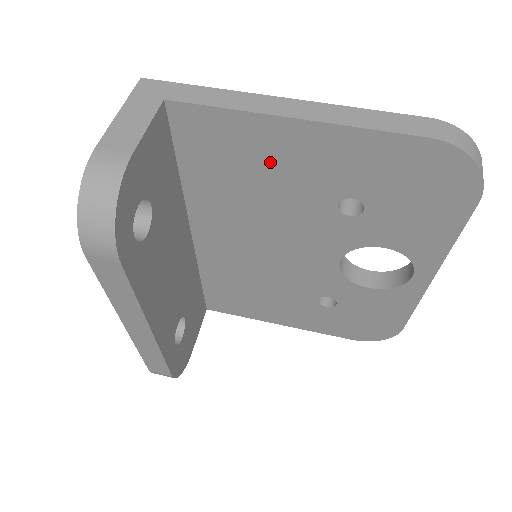
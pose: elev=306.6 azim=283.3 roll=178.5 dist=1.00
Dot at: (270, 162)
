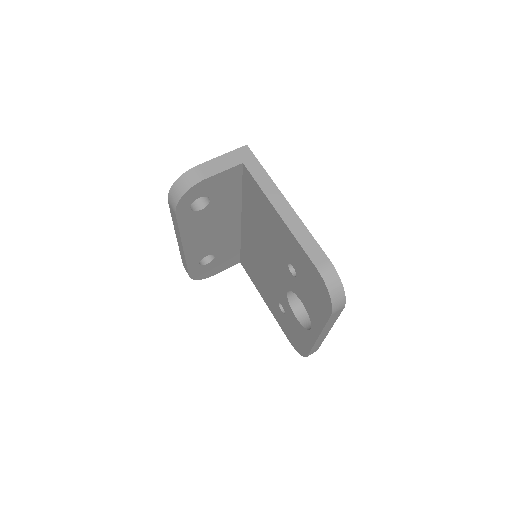
Dot at: (270, 221)
